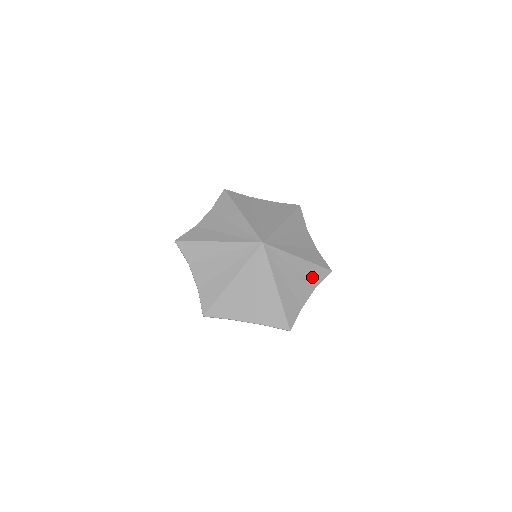
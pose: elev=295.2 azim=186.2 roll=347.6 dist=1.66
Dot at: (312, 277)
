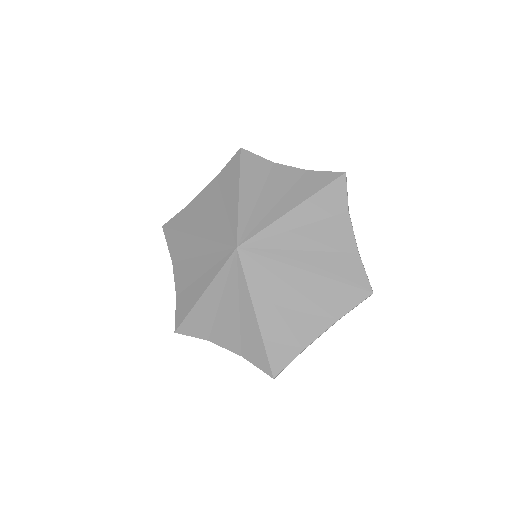
Dot at: (331, 208)
